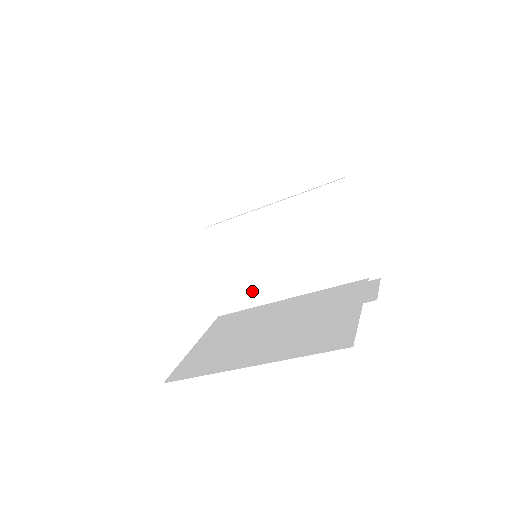
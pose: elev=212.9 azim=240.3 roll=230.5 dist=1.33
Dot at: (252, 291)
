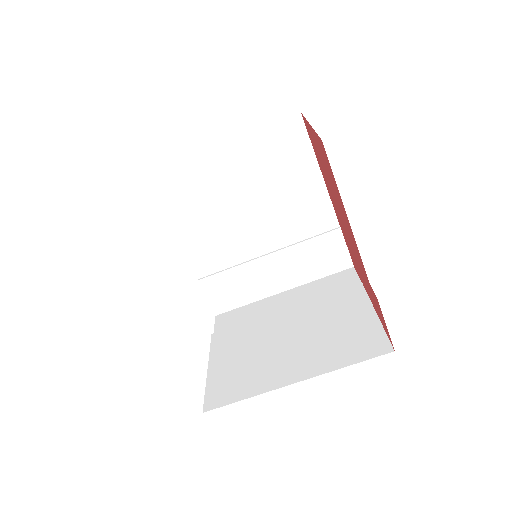
Dot at: (228, 385)
